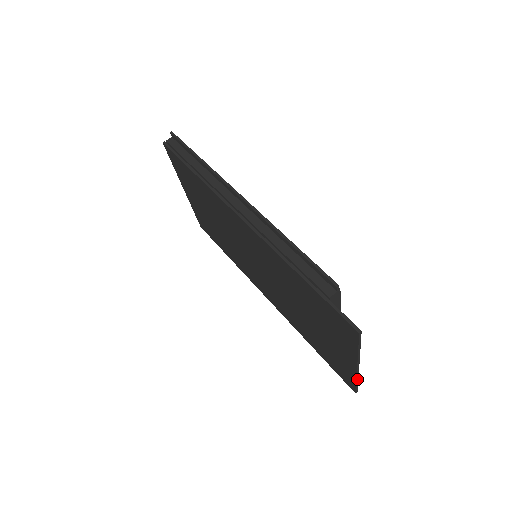
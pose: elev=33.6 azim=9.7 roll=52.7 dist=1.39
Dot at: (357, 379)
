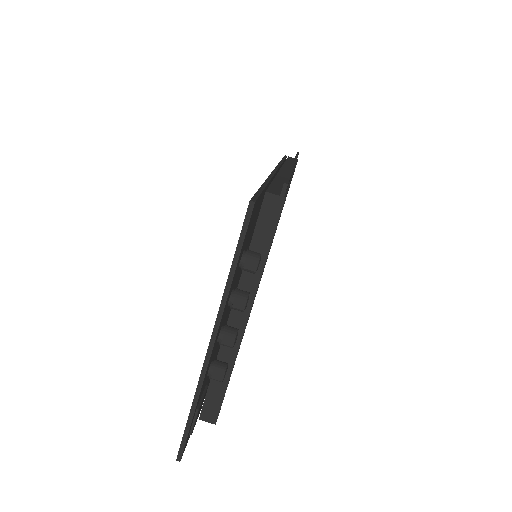
Dot at: (196, 397)
